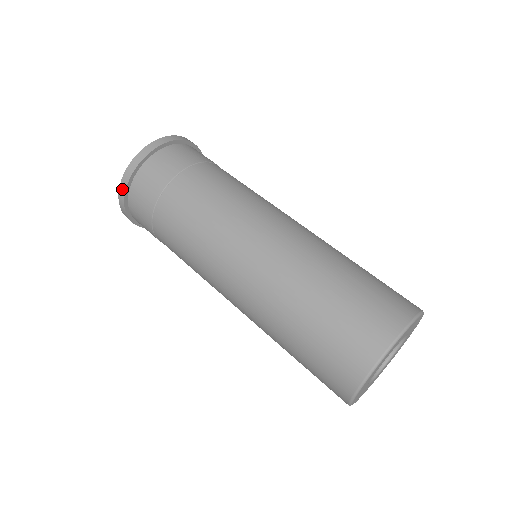
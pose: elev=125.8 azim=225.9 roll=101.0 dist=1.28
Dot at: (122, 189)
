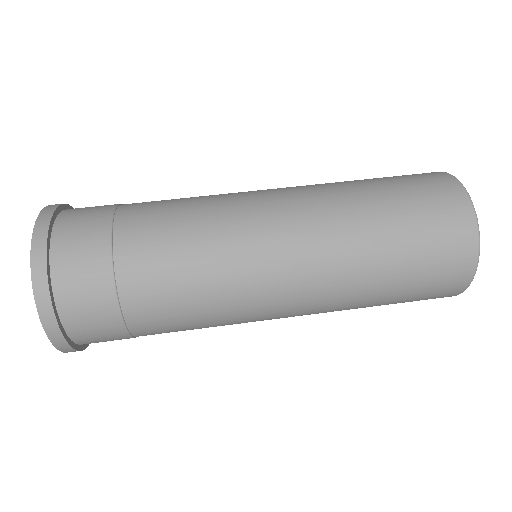
Dot at: (56, 340)
